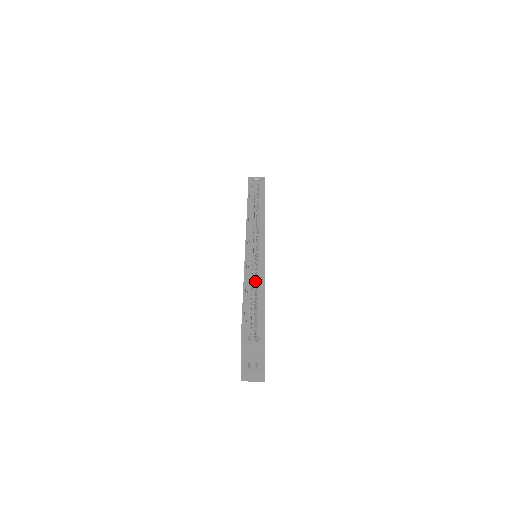
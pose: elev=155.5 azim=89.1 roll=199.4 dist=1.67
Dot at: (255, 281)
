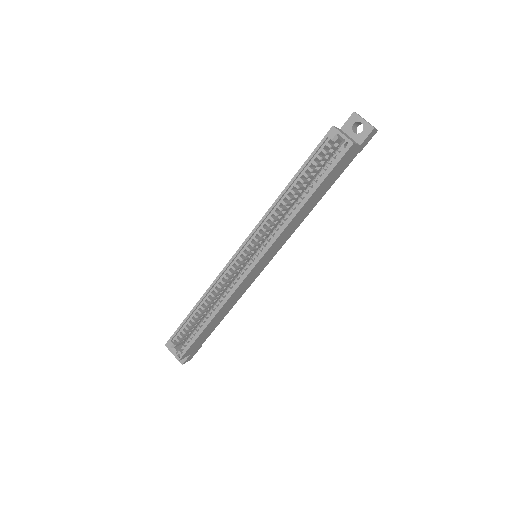
Dot at: (221, 295)
